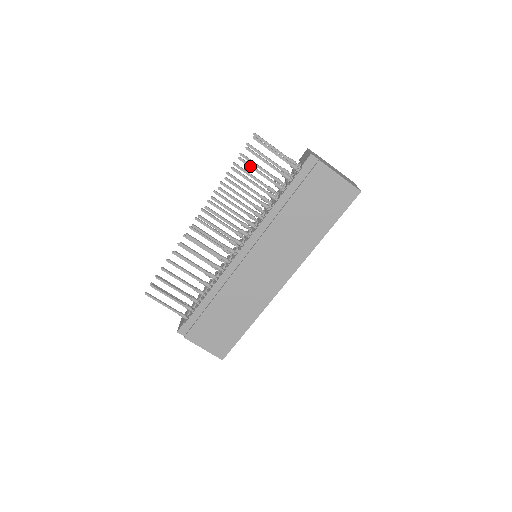
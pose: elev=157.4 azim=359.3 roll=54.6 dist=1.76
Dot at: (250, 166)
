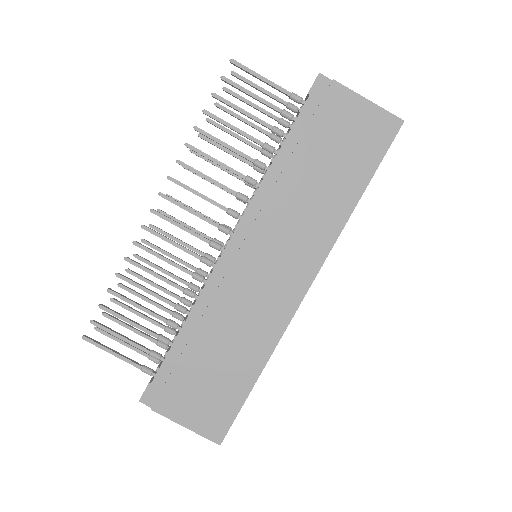
Dot at: (230, 104)
